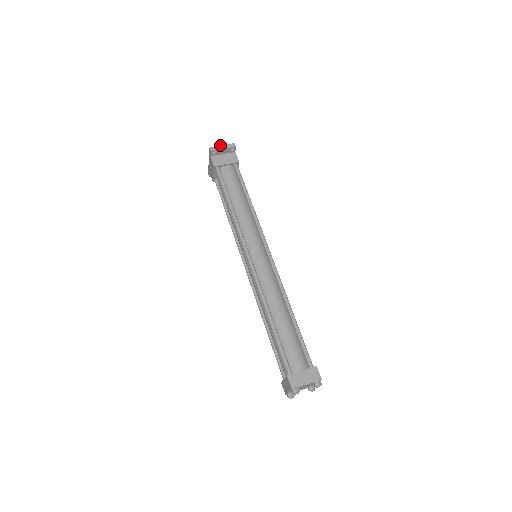
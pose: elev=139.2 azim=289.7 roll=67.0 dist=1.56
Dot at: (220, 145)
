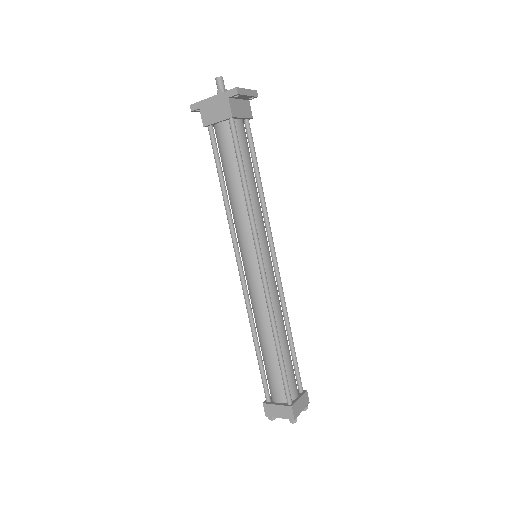
Dot at: occluded
